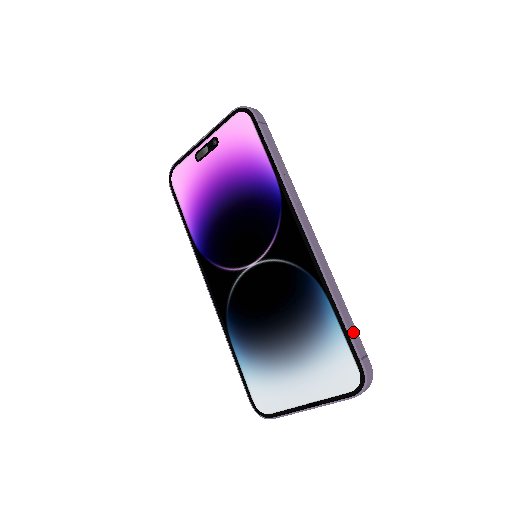
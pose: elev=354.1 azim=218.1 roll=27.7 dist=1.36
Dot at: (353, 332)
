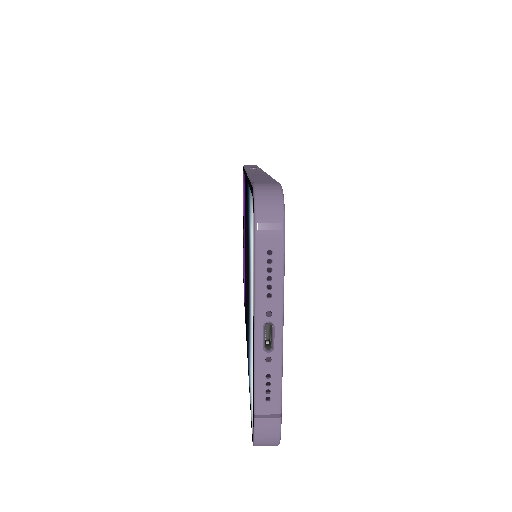
Dot at: (262, 179)
